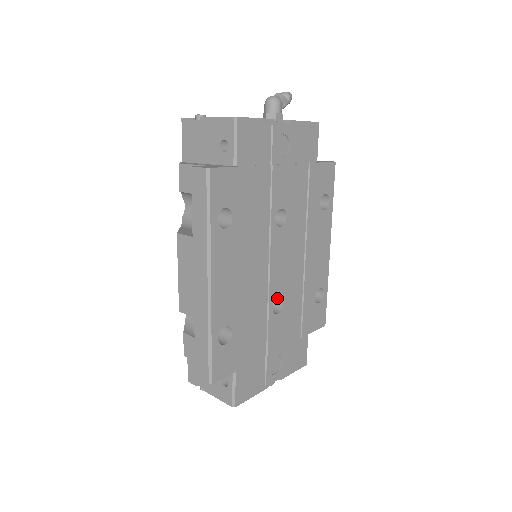
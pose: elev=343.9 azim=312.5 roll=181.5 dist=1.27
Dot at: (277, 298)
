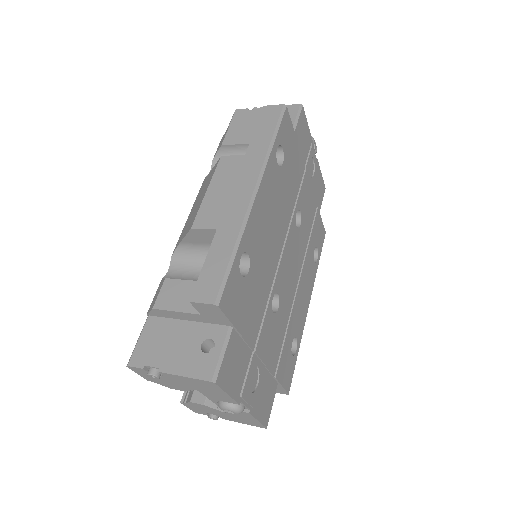
Dot at: occluded
